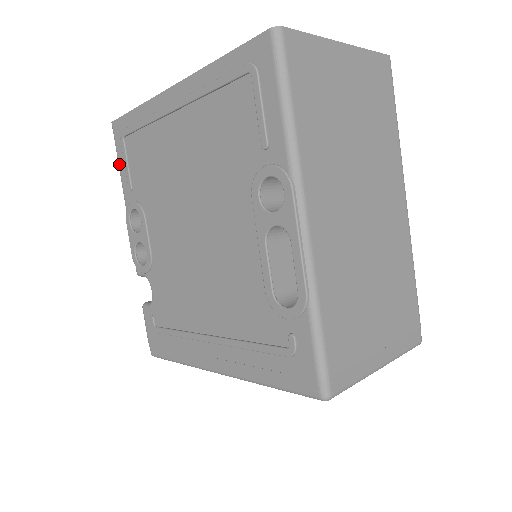
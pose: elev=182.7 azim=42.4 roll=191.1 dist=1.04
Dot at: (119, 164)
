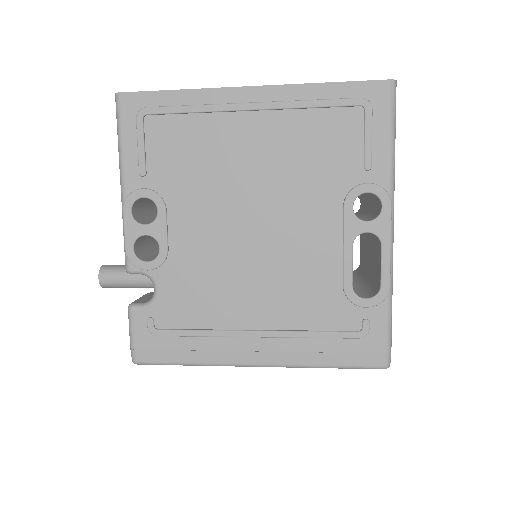
Dot at: (123, 143)
